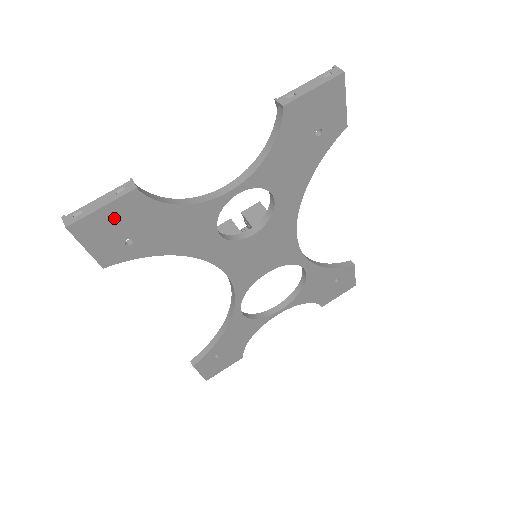
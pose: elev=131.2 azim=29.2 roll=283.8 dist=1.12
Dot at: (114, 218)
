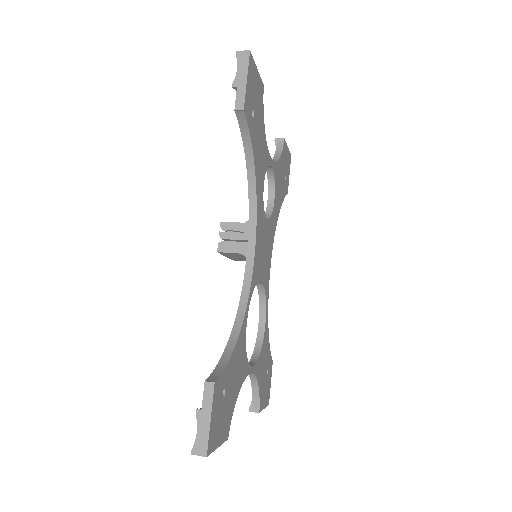
Dot at: (256, 85)
